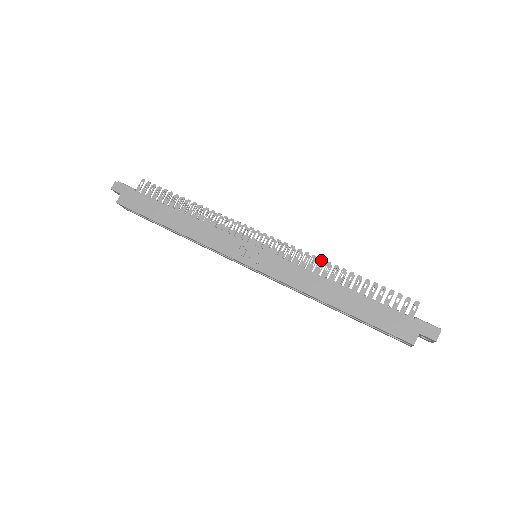
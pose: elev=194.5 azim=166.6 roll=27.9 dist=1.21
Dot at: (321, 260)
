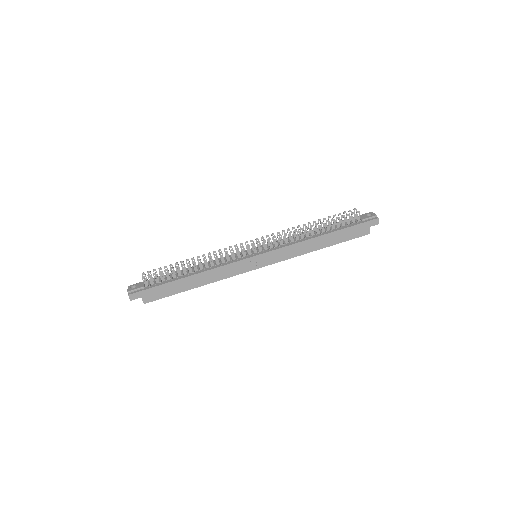
Dot at: (296, 231)
